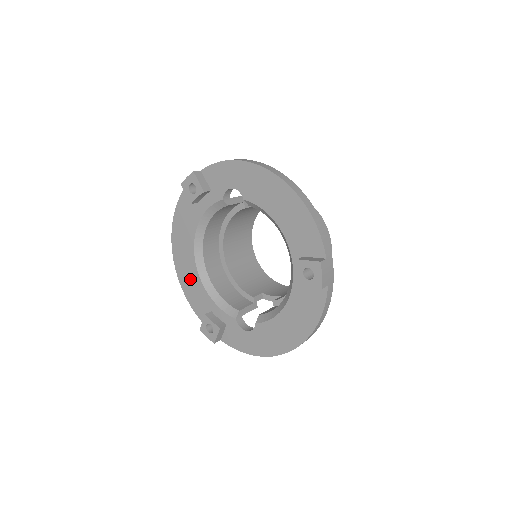
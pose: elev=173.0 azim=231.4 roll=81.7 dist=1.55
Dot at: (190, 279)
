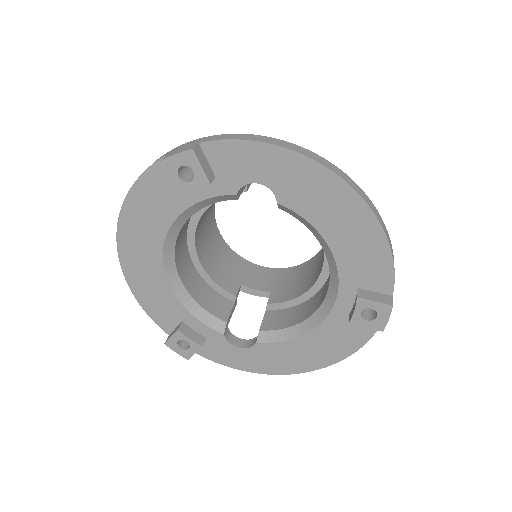
Dot at: (149, 281)
